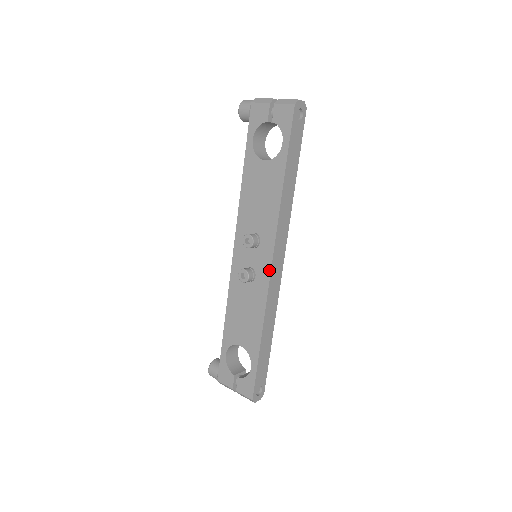
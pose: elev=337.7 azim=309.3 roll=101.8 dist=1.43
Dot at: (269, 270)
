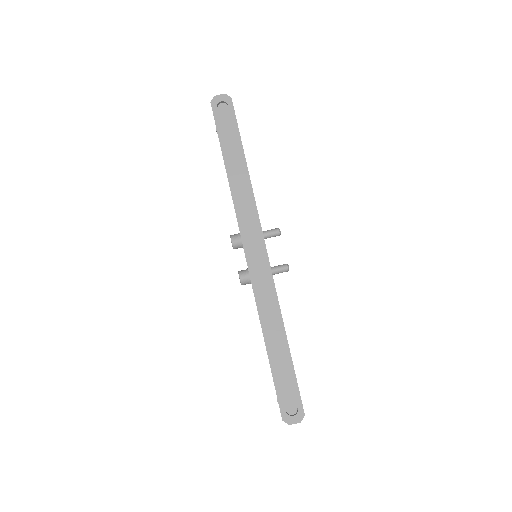
Dot at: occluded
